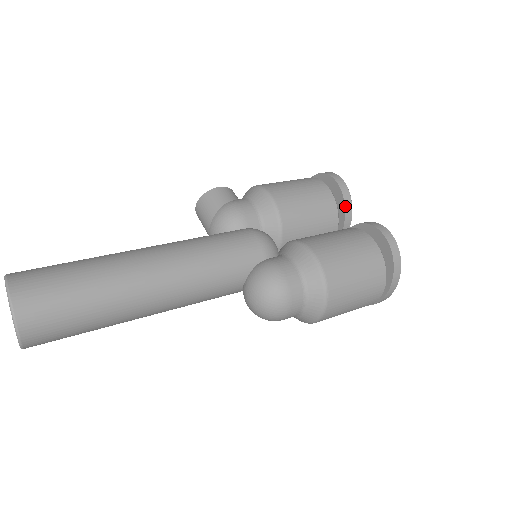
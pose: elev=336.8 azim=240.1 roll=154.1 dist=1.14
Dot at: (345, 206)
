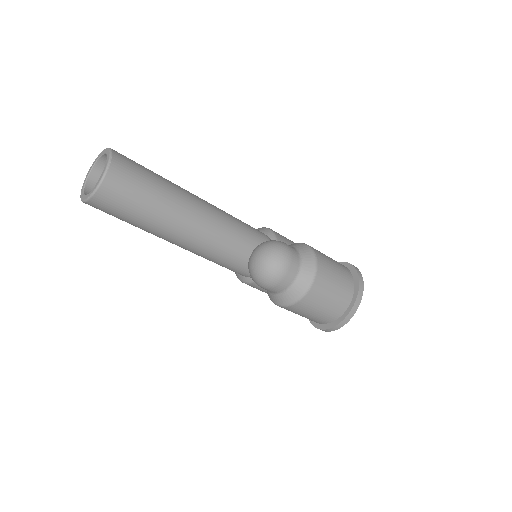
Dot at: occluded
